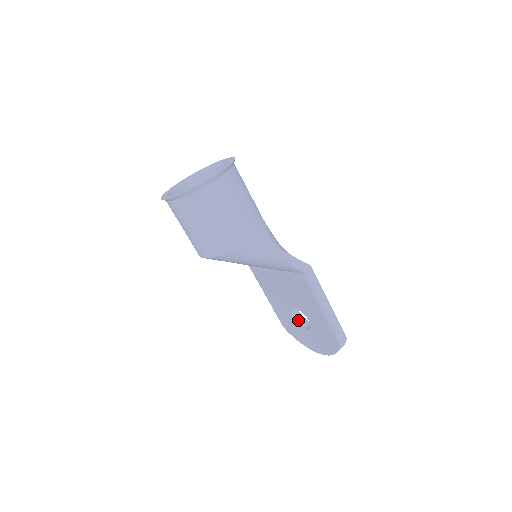
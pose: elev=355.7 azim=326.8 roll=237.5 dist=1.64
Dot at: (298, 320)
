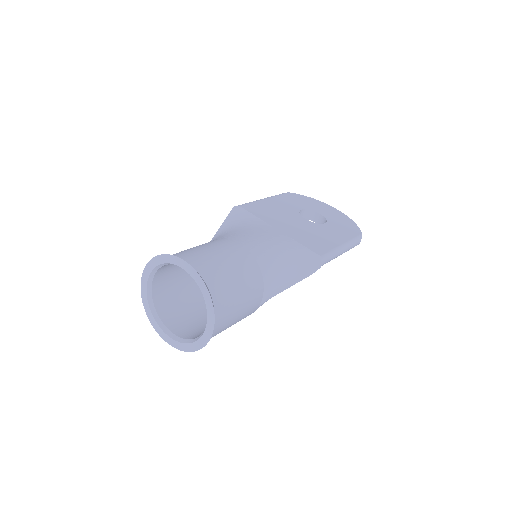
Dot at: (304, 216)
